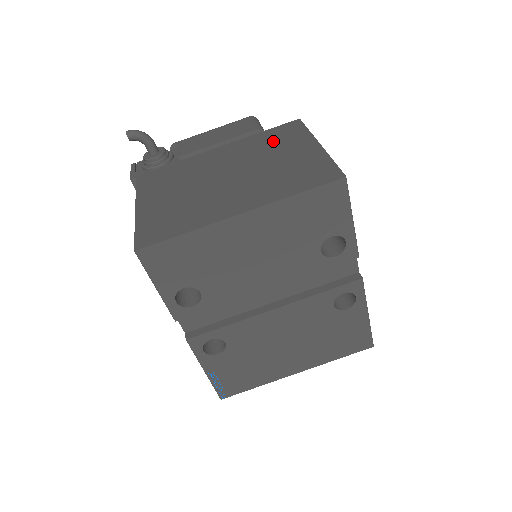
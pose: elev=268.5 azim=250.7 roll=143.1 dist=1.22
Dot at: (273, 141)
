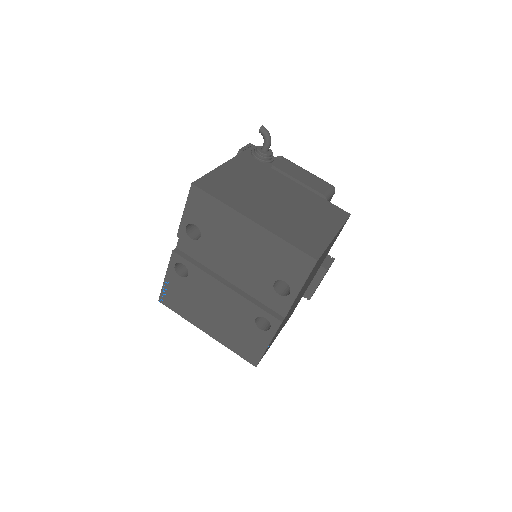
Dot at: (321, 209)
